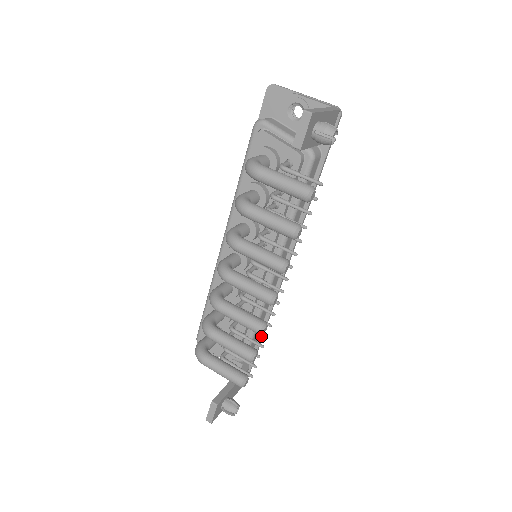
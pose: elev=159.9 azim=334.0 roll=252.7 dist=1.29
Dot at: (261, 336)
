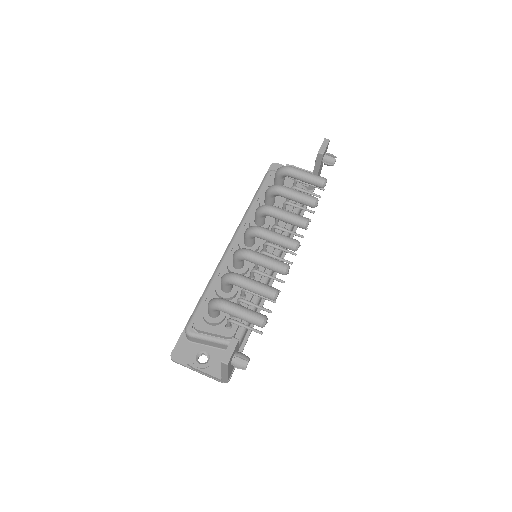
Dot at: occluded
